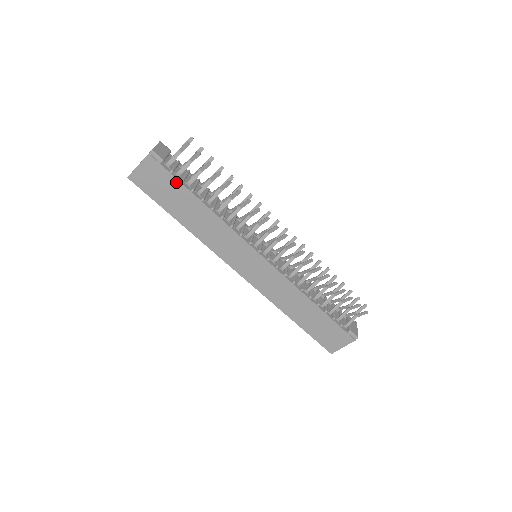
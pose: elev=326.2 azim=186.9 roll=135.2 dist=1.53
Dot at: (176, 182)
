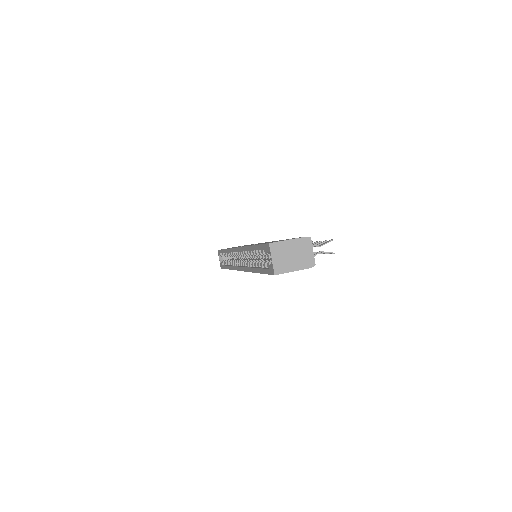
Dot at: occluded
